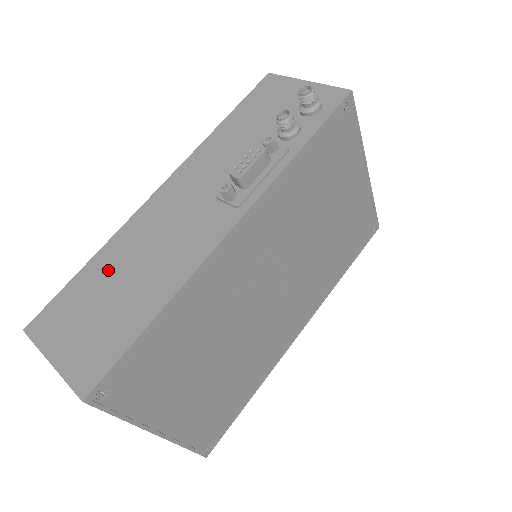
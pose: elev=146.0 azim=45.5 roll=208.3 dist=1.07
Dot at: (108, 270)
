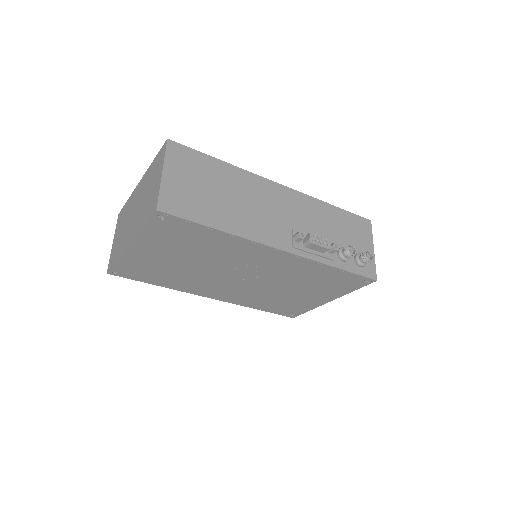
Dot at: (226, 179)
